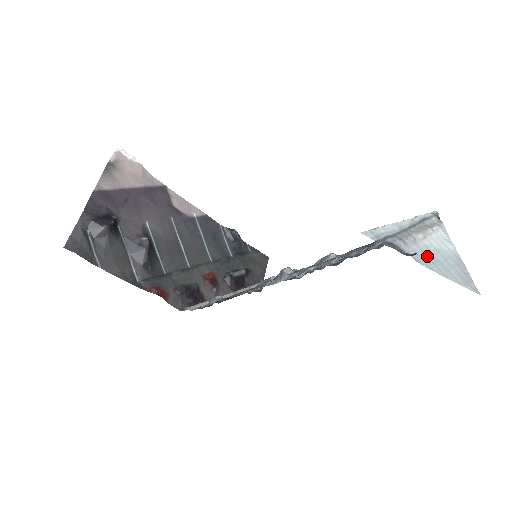
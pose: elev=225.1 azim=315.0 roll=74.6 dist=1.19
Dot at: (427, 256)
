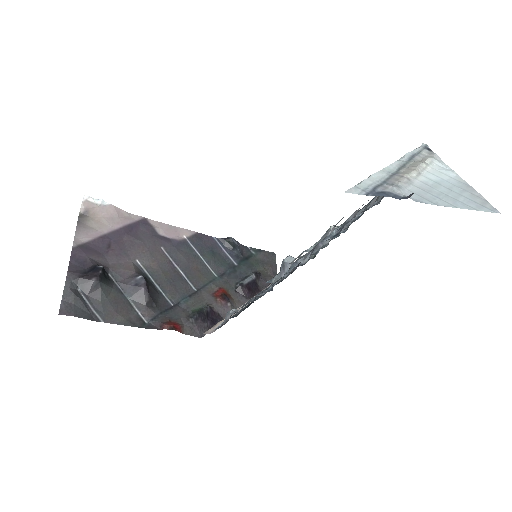
Dot at: (427, 192)
